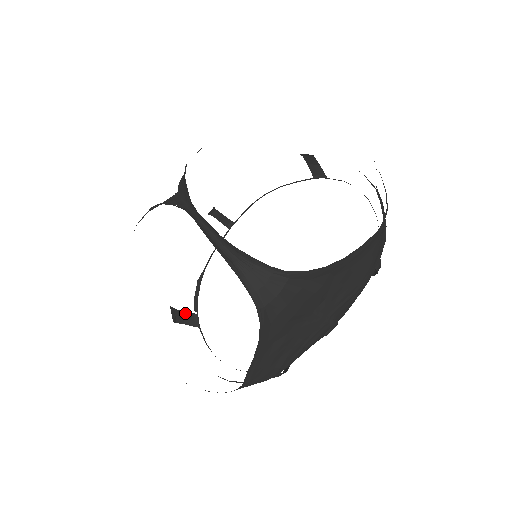
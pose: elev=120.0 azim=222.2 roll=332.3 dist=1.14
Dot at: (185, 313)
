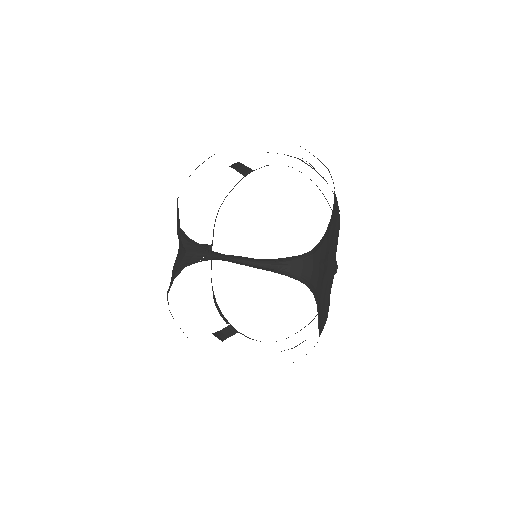
Dot at: (222, 330)
